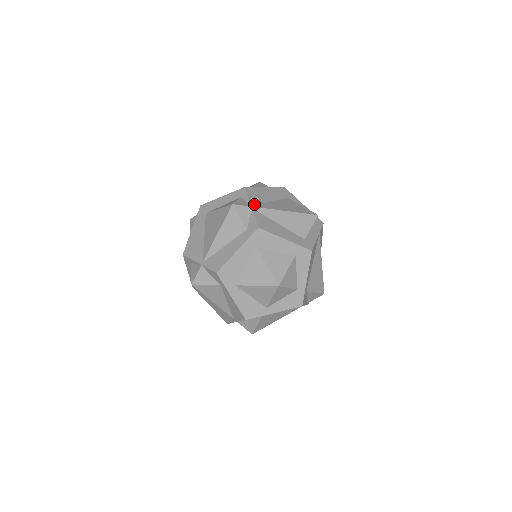
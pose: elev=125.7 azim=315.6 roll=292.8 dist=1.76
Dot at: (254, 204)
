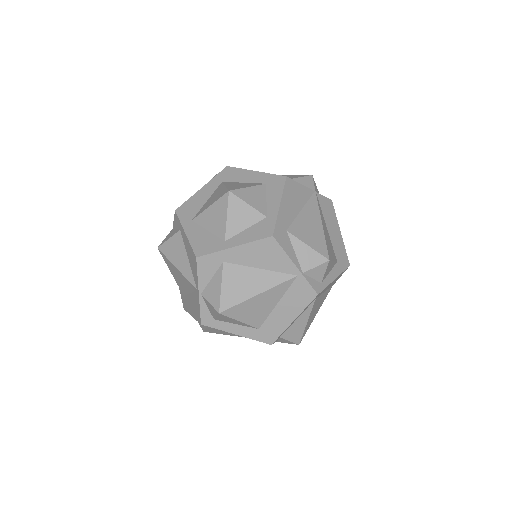
Dot at: occluded
